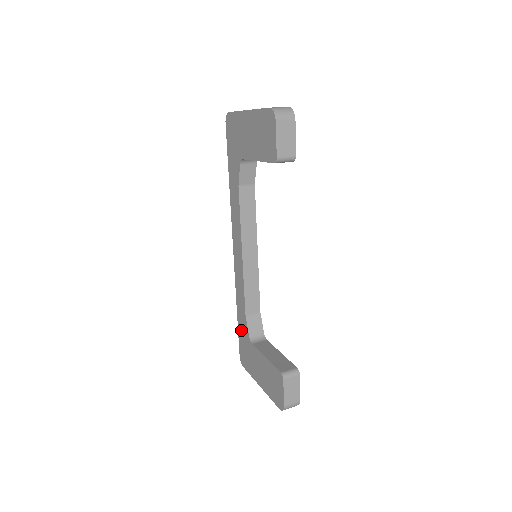
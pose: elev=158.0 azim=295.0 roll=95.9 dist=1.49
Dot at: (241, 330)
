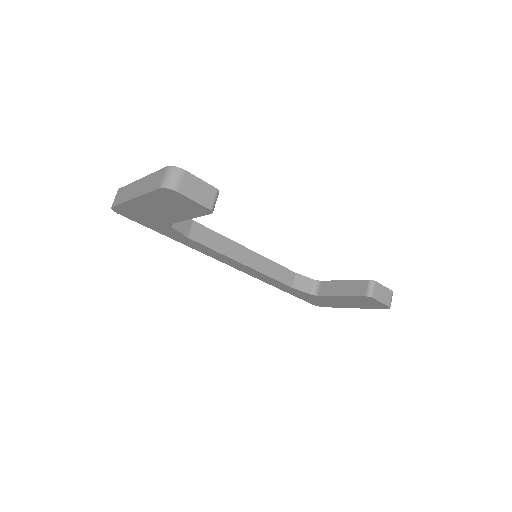
Dot at: (297, 295)
